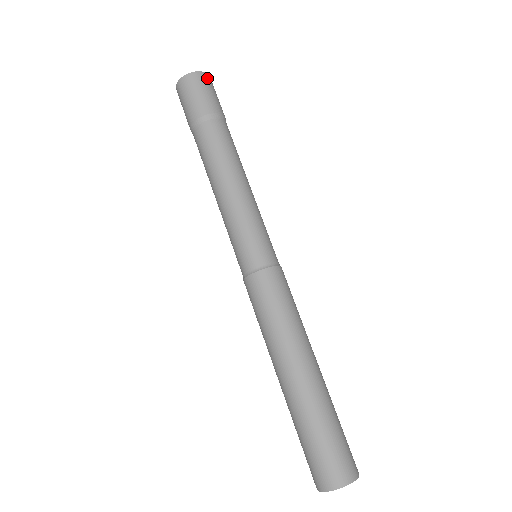
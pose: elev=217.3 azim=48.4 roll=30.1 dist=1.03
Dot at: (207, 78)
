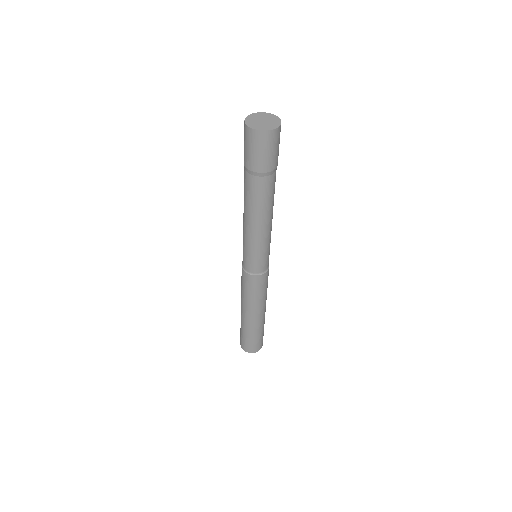
Dot at: occluded
